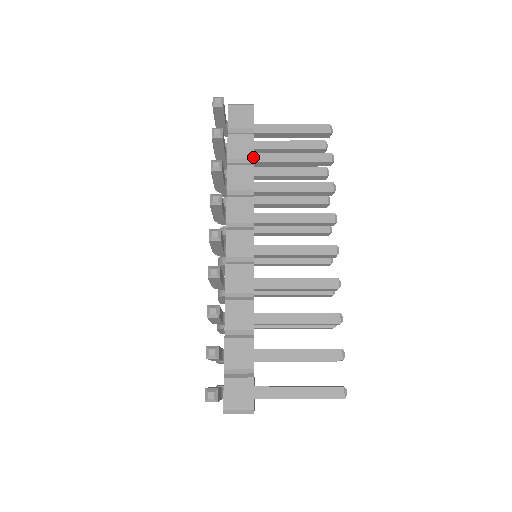
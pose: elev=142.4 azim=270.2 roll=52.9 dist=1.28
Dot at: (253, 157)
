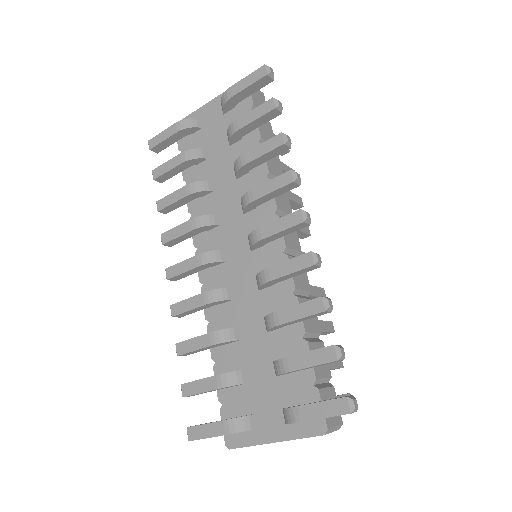
Dot at: occluded
